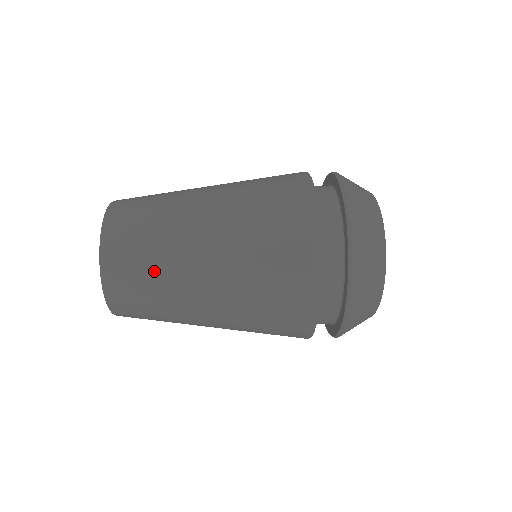
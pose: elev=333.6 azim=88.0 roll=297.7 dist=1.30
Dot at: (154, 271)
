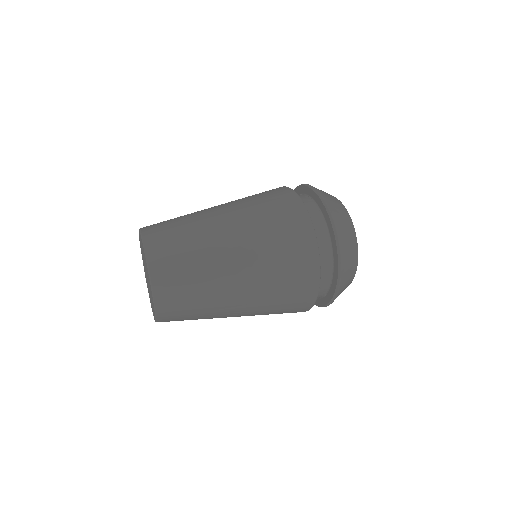
Dot at: (199, 310)
